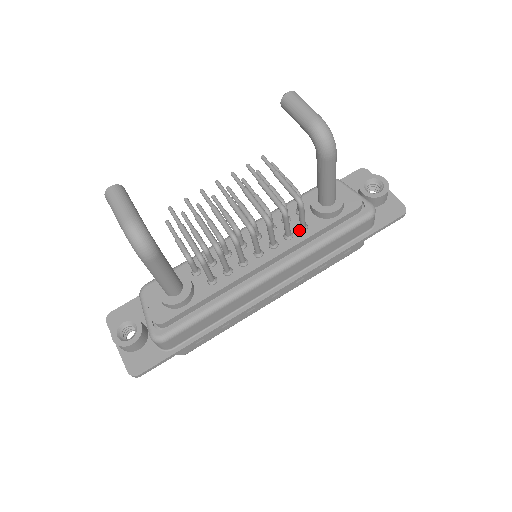
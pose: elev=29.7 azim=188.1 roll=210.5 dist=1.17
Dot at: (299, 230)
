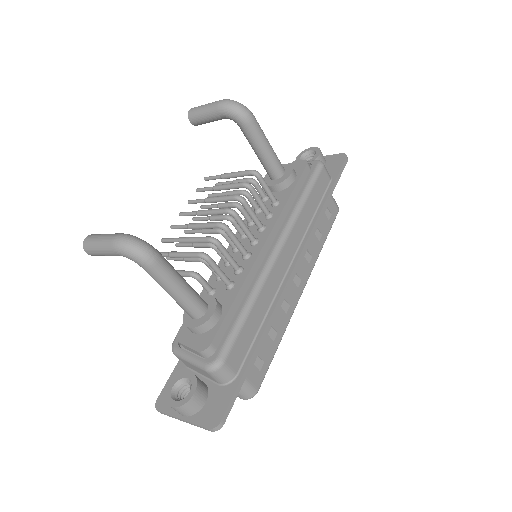
Dot at: (274, 207)
